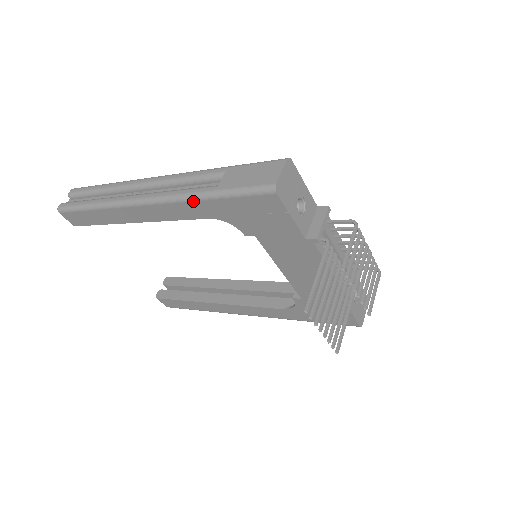
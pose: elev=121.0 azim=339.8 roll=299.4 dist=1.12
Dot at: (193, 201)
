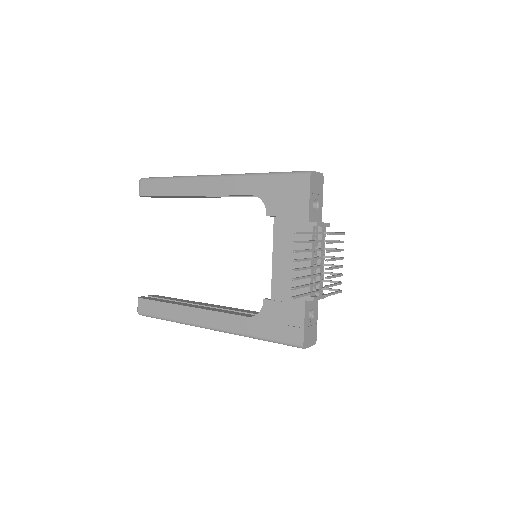
Dot at: (250, 177)
